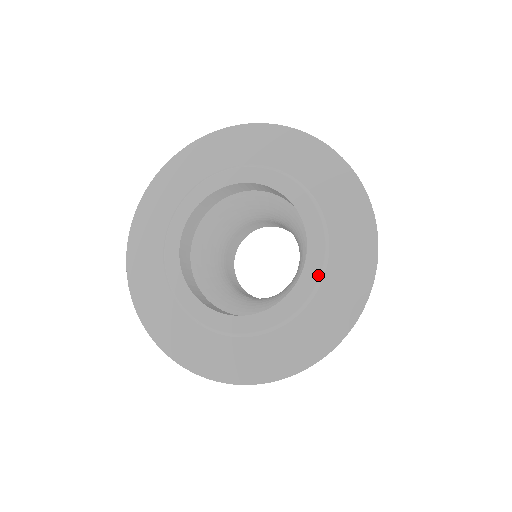
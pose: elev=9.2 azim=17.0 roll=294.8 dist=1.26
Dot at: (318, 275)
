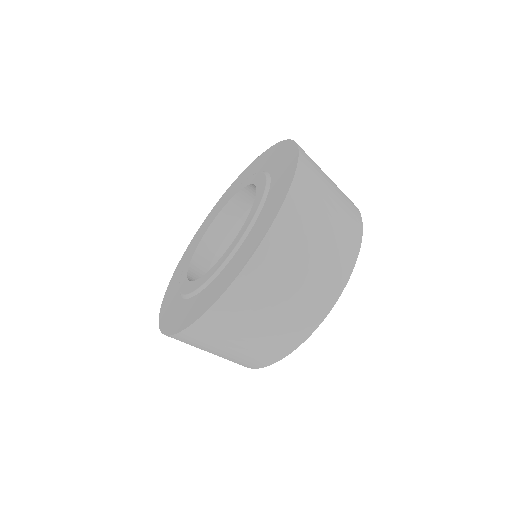
Dot at: (233, 249)
